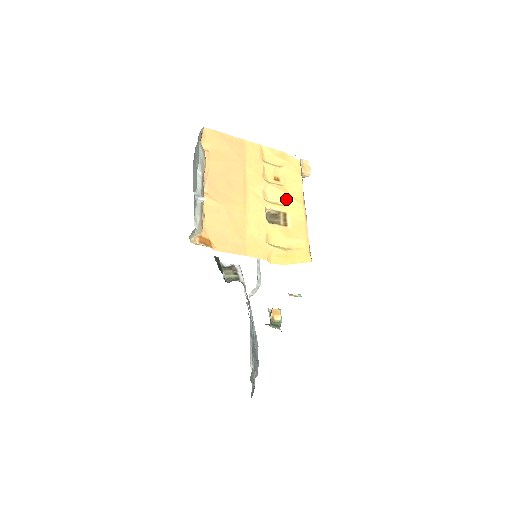
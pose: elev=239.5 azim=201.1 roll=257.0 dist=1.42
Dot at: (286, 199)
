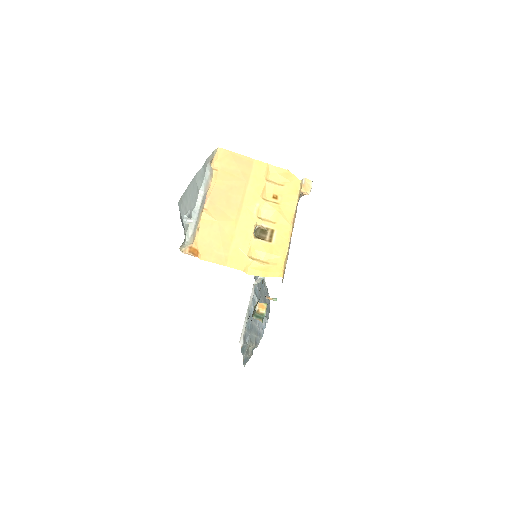
Dot at: (277, 217)
